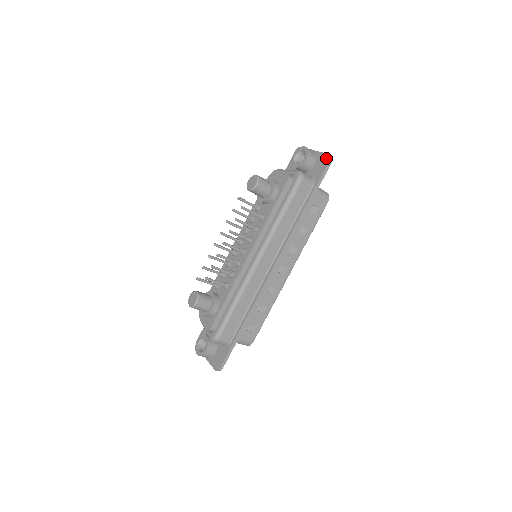
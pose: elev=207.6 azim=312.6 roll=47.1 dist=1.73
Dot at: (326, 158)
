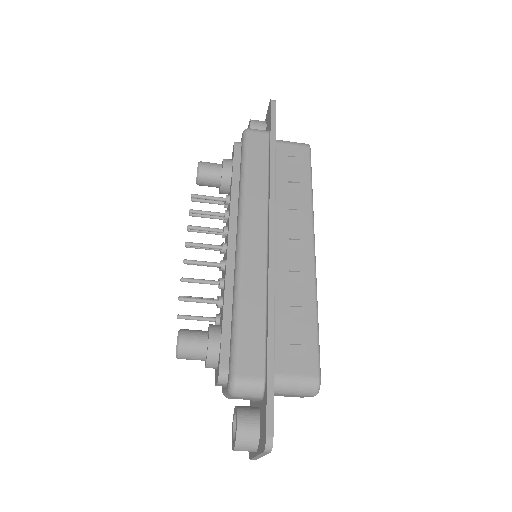
Dot at: (269, 106)
